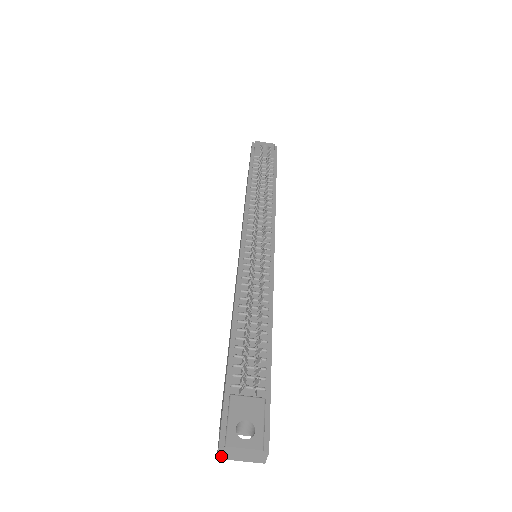
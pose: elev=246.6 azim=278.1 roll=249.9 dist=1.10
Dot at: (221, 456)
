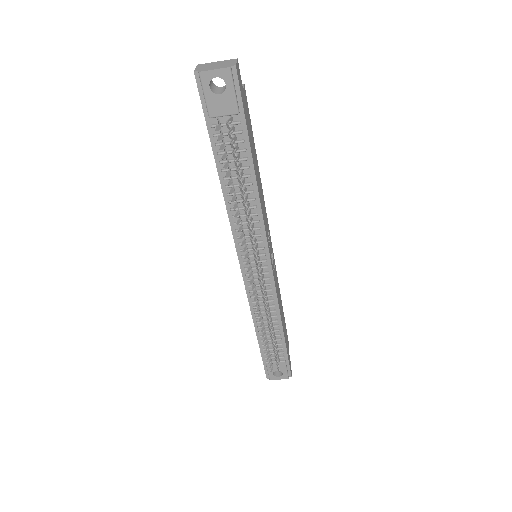
Dot at: occluded
